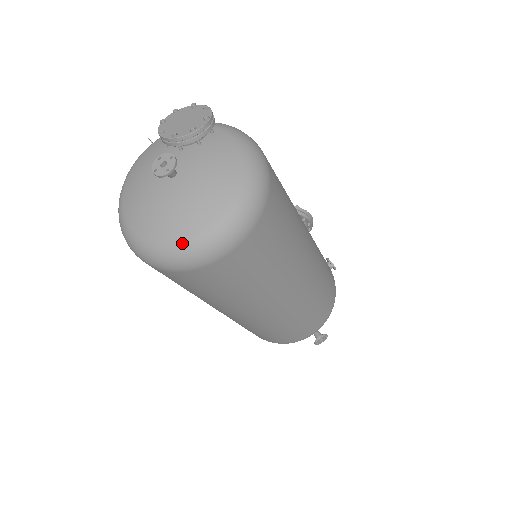
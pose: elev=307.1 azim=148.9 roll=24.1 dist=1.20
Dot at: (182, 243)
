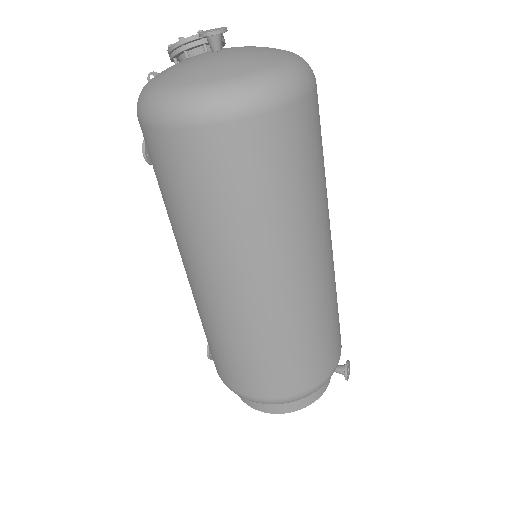
Dot at: (273, 68)
